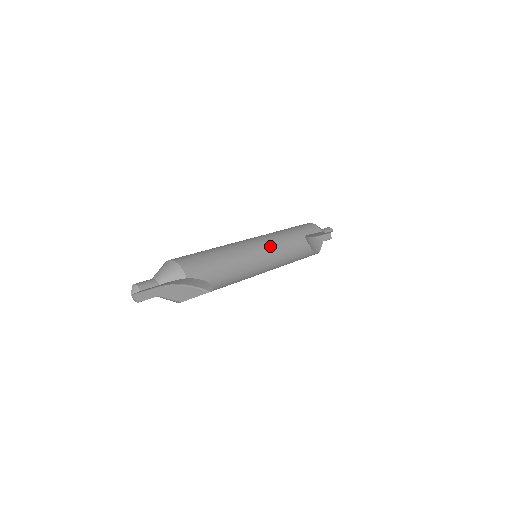
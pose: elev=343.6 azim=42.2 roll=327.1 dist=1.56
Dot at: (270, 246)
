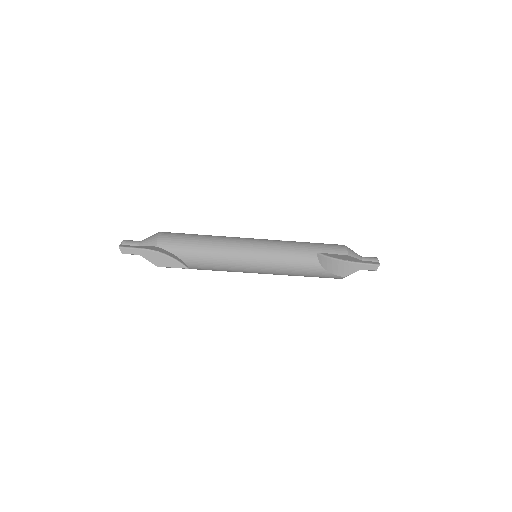
Dot at: (263, 249)
